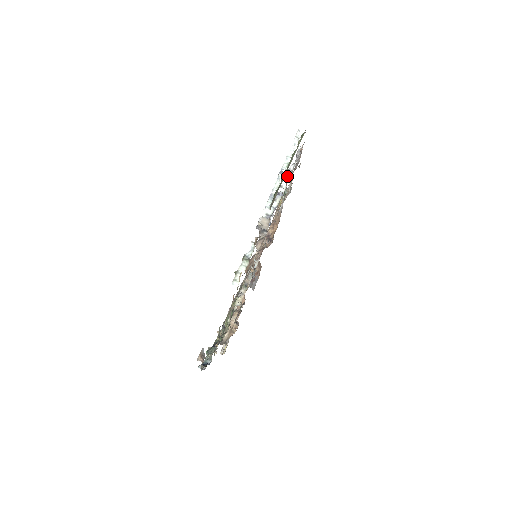
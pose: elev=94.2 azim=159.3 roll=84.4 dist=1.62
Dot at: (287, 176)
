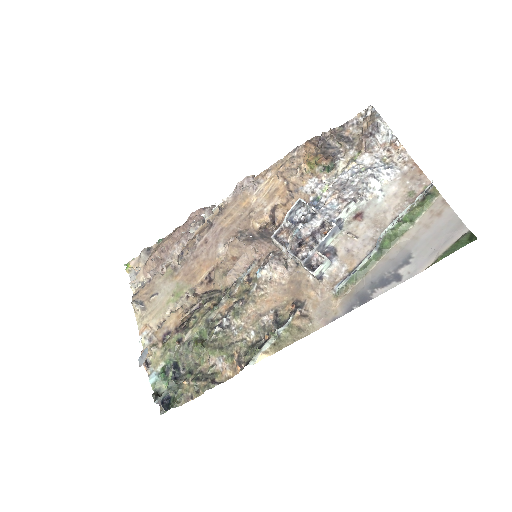
Dot at: (361, 195)
